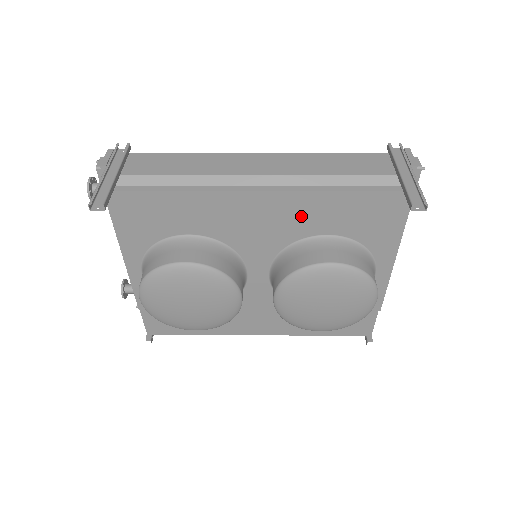
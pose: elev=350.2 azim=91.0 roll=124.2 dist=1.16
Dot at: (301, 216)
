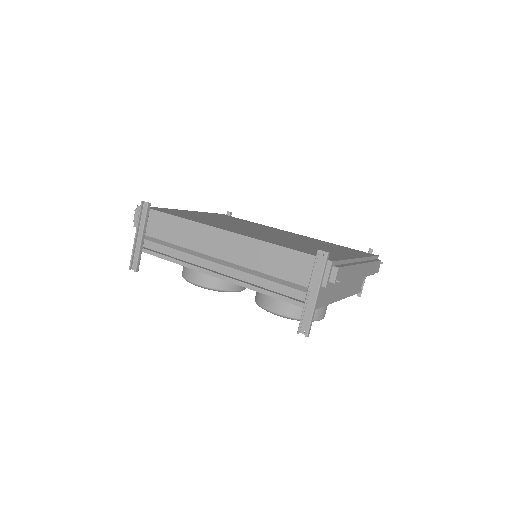
Dot at: occluded
